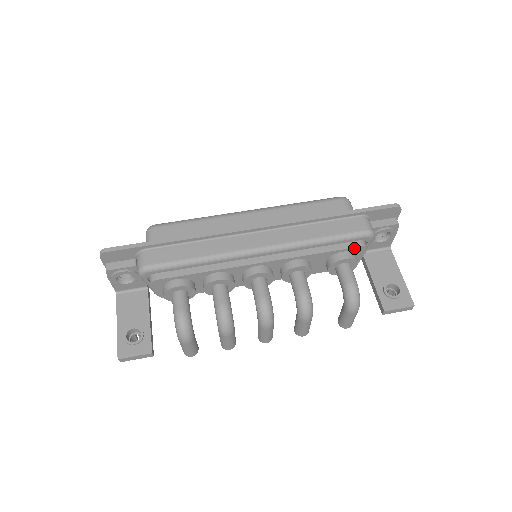
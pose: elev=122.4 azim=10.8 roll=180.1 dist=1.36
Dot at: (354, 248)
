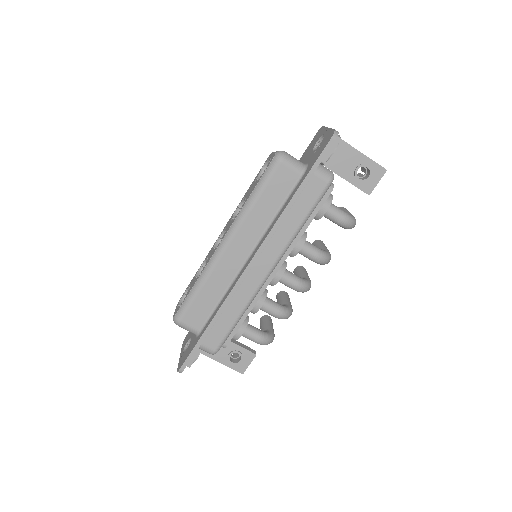
Dot at: (326, 198)
